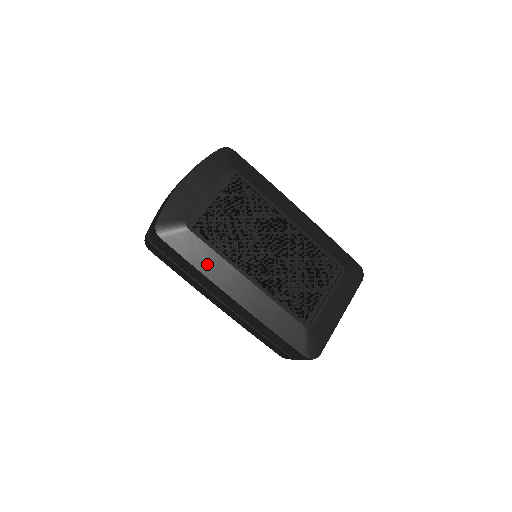
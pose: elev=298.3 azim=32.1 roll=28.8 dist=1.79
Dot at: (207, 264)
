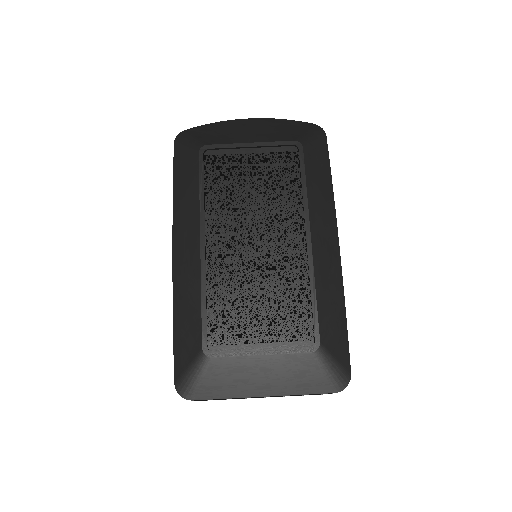
Dot at: (184, 197)
